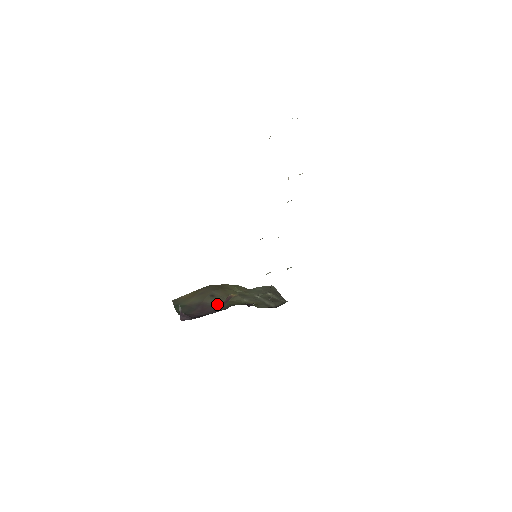
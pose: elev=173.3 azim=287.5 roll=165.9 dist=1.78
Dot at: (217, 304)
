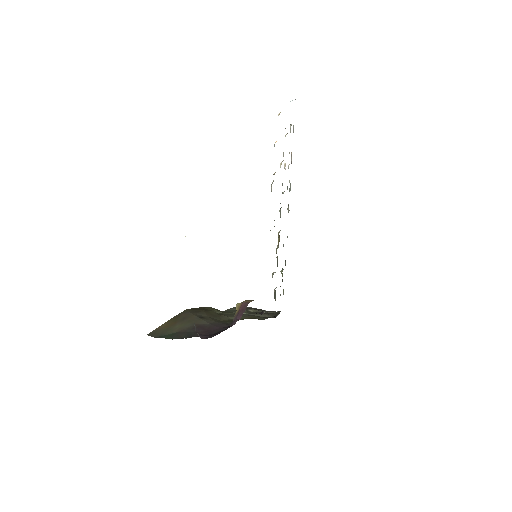
Dot at: (216, 323)
